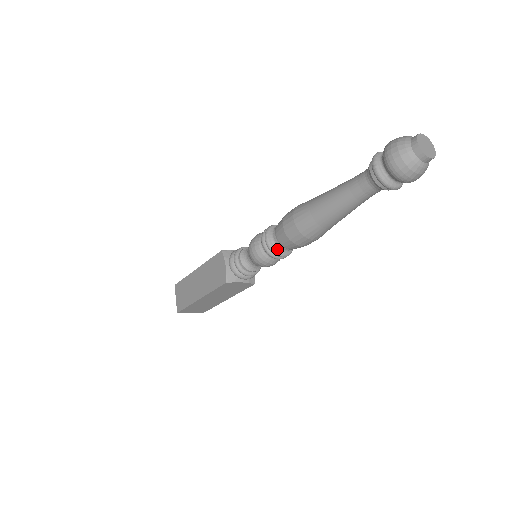
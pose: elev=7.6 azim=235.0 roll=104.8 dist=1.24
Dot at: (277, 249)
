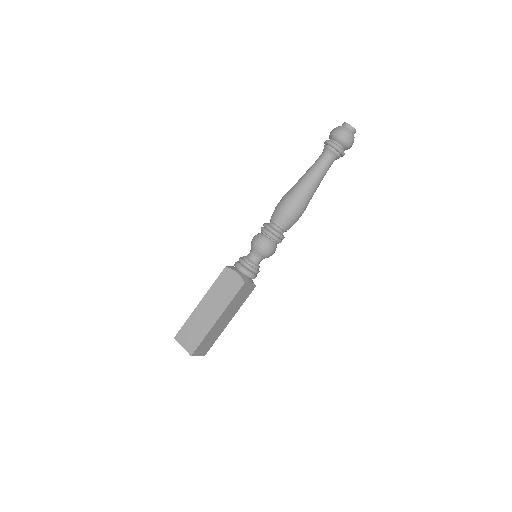
Dot at: (279, 232)
